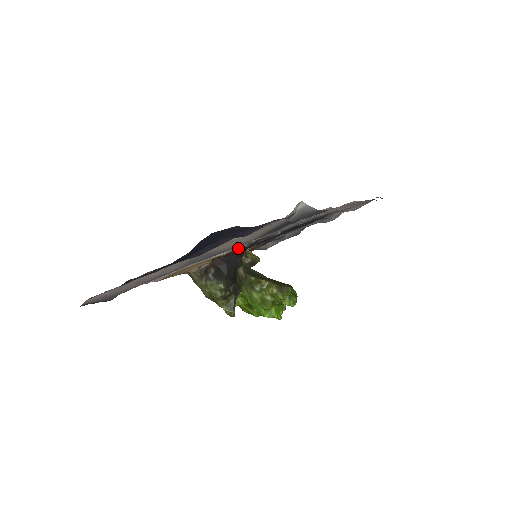
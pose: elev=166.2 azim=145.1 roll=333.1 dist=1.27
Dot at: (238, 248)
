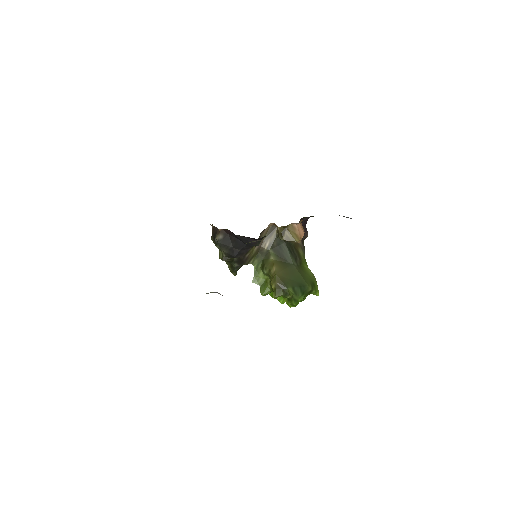
Dot at: occluded
